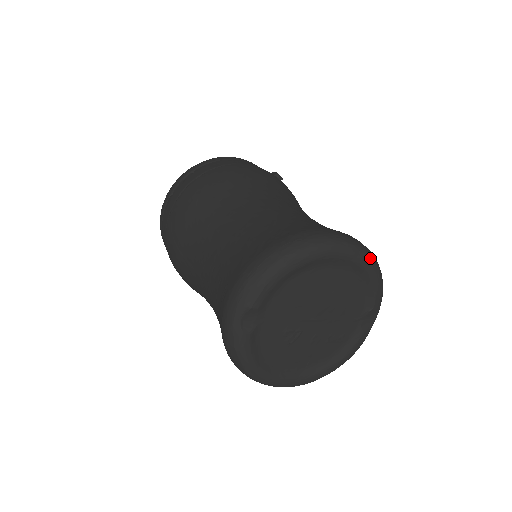
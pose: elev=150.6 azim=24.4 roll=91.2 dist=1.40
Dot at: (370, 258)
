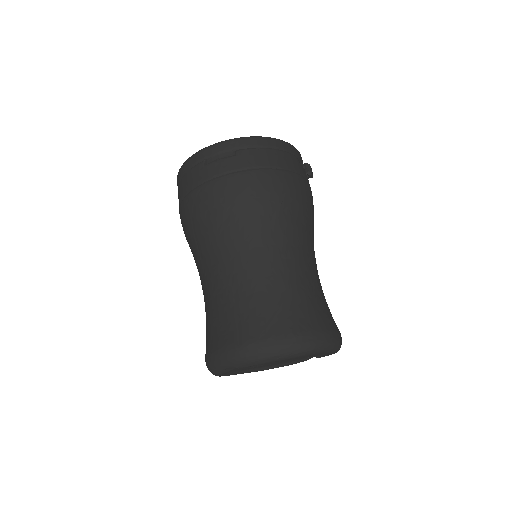
Dot at: (338, 349)
